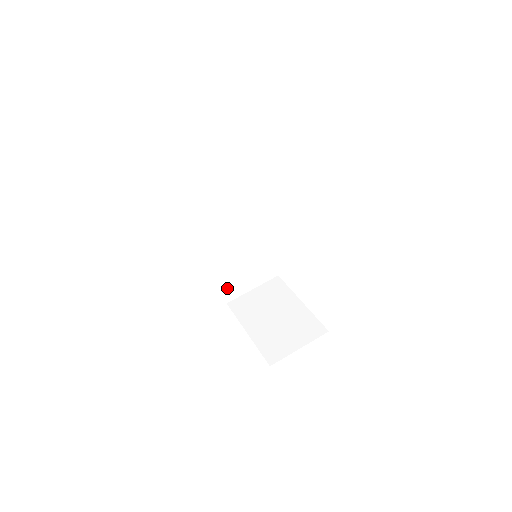
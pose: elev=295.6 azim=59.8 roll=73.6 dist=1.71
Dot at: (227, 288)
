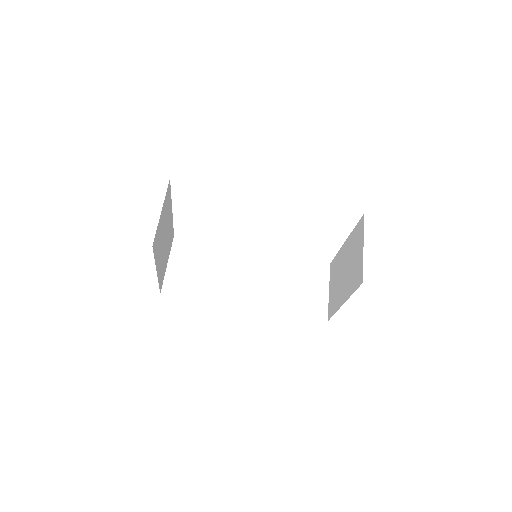
Dot at: (309, 312)
